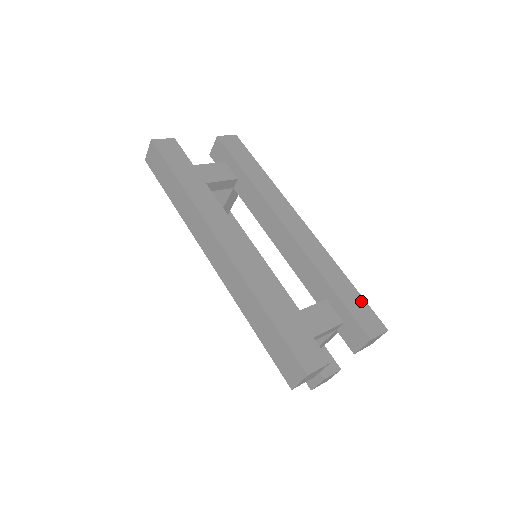
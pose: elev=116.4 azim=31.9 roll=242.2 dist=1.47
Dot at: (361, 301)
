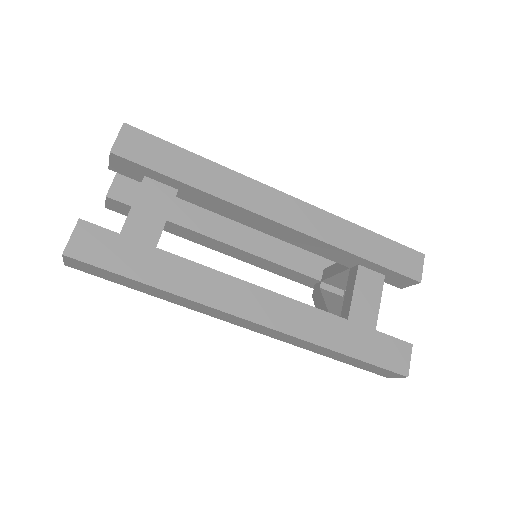
Dot at: (391, 245)
